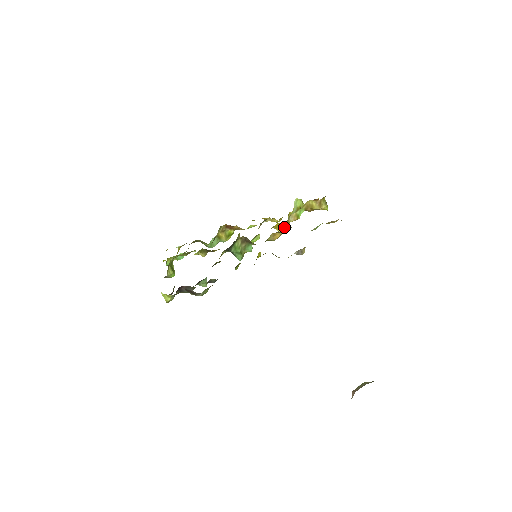
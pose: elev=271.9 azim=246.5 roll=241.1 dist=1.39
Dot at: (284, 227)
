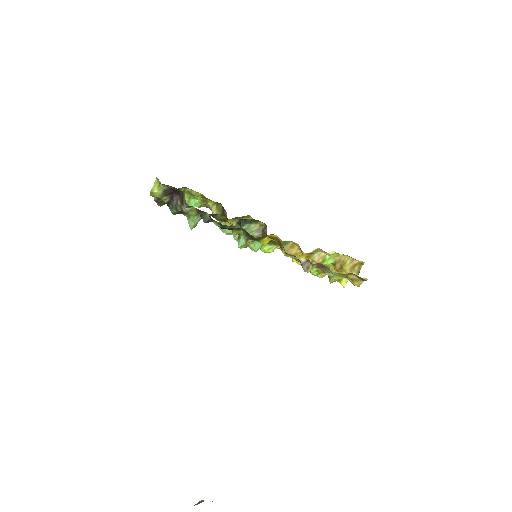
Dot at: occluded
